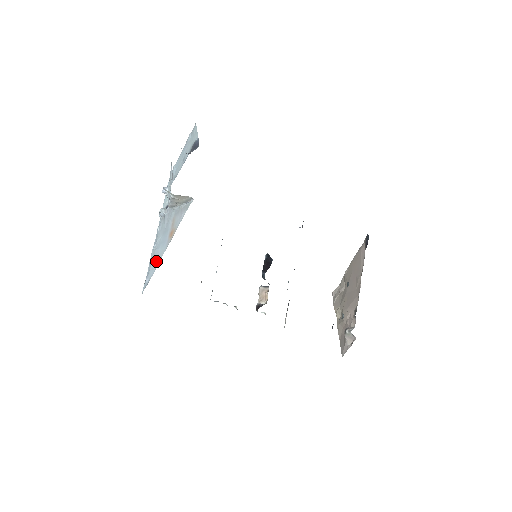
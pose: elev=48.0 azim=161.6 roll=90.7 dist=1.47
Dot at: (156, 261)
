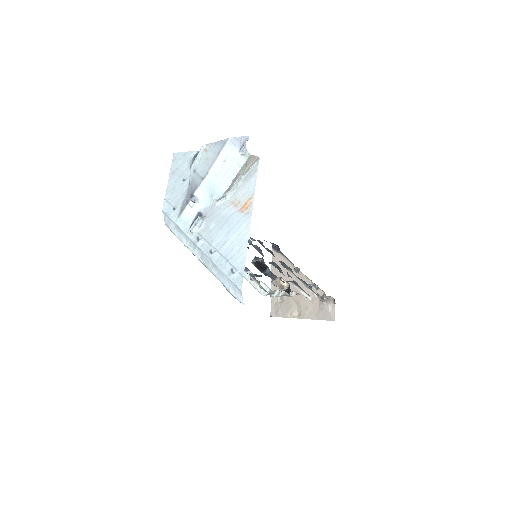
Dot at: (238, 245)
